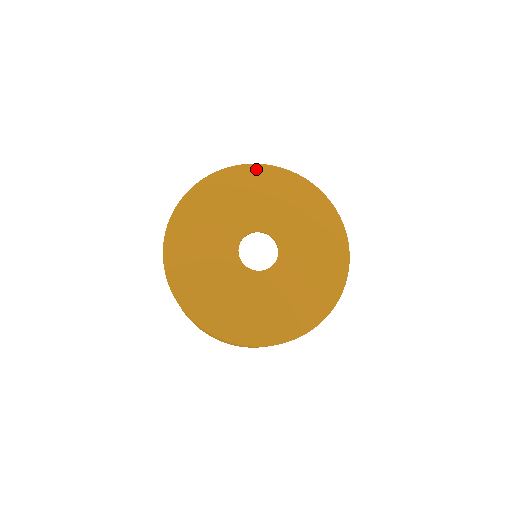
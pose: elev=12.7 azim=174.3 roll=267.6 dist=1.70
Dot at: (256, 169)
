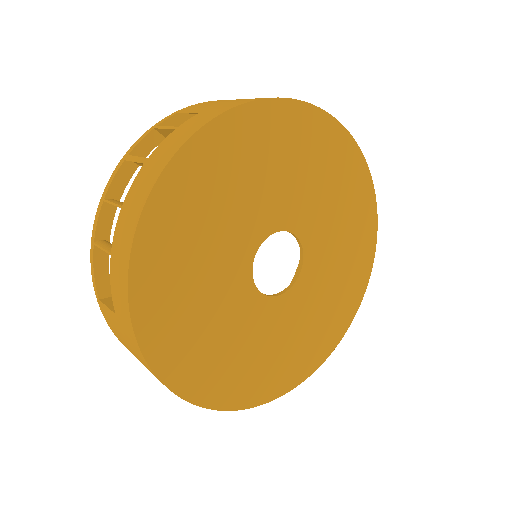
Dot at: (282, 110)
